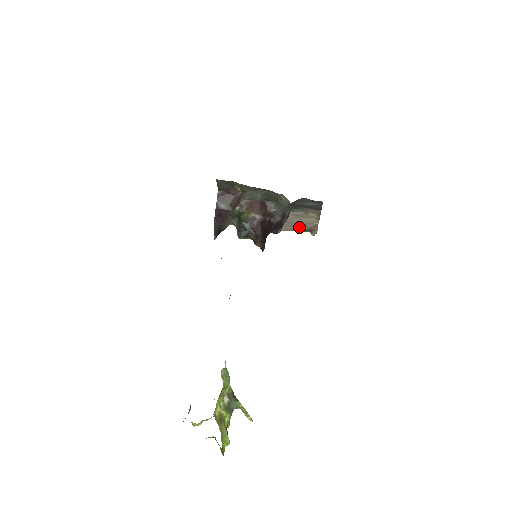
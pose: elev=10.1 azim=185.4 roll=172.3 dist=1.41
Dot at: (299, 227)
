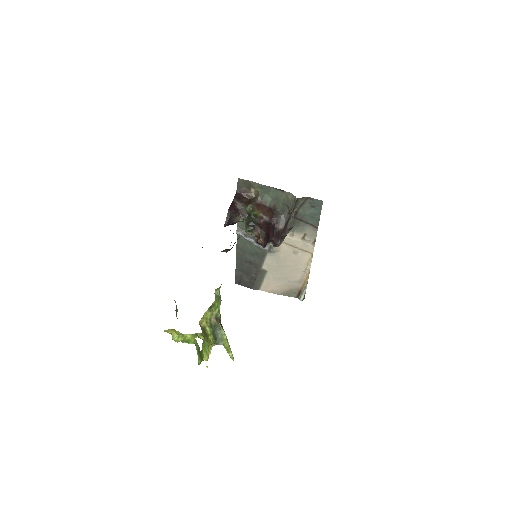
Dot at: (290, 282)
